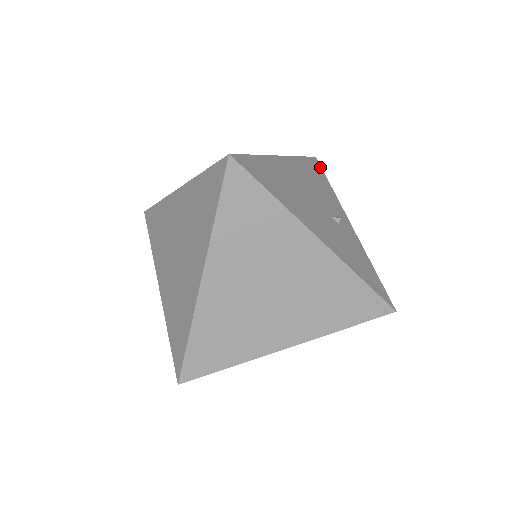
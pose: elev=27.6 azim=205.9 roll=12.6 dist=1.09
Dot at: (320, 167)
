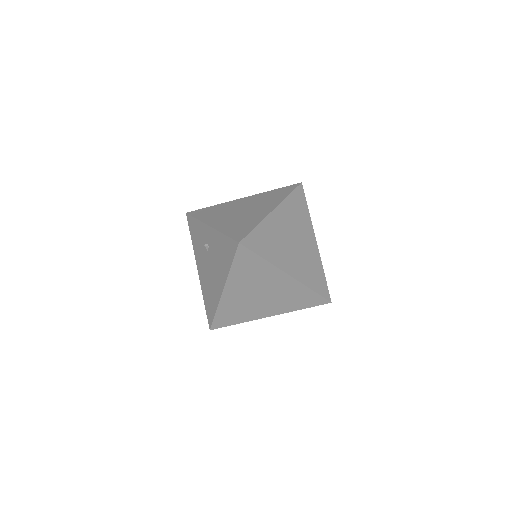
Dot at: occluded
